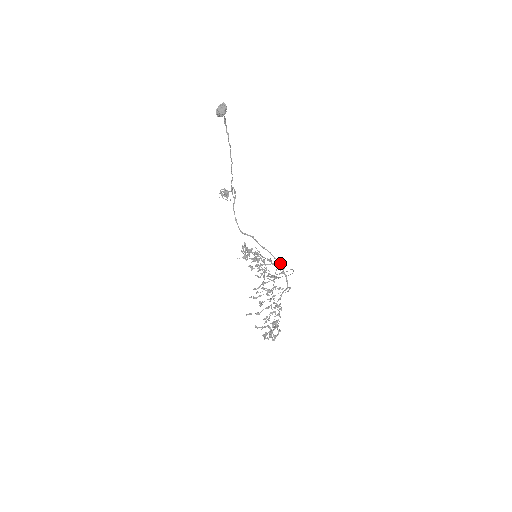
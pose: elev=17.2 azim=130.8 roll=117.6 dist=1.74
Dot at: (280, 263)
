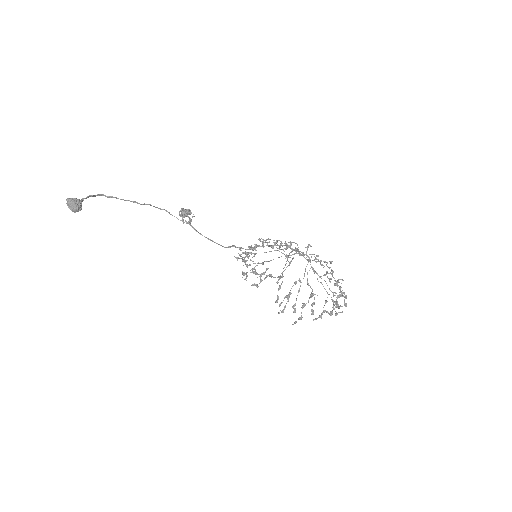
Dot at: occluded
